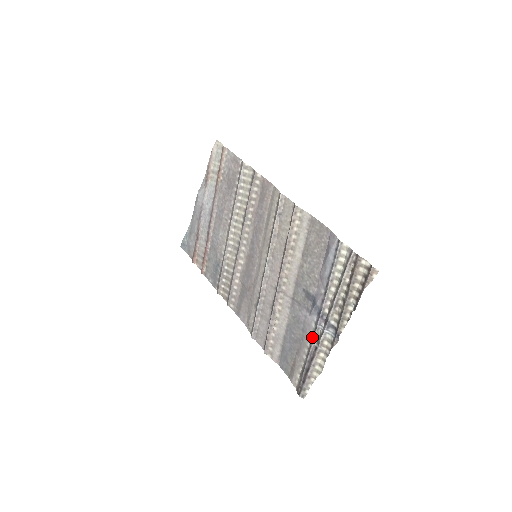
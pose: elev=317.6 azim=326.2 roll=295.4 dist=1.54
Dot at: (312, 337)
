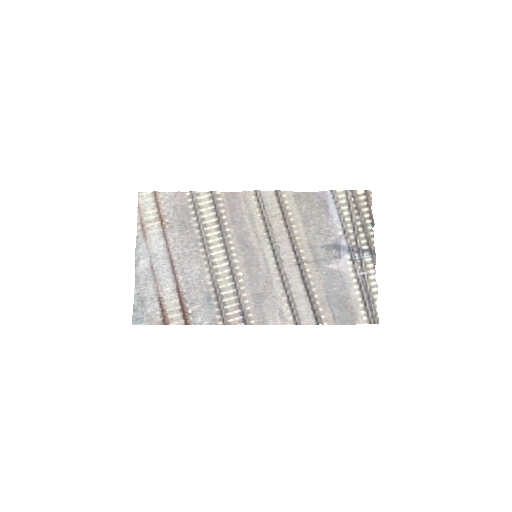
Dot at: (354, 272)
